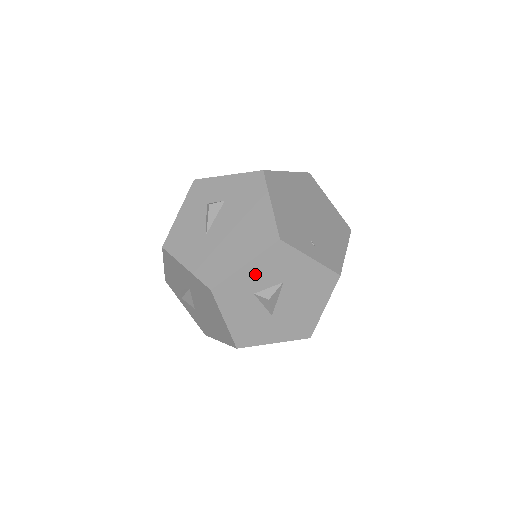
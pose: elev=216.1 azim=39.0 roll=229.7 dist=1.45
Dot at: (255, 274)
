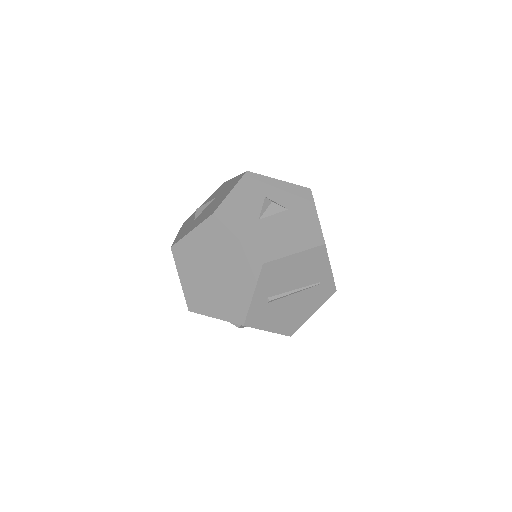
Dot at: (278, 189)
